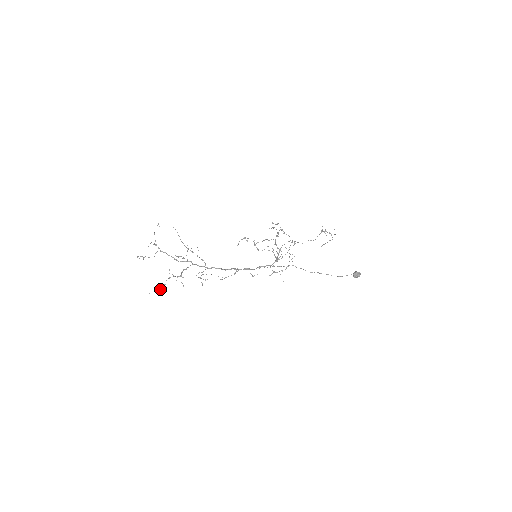
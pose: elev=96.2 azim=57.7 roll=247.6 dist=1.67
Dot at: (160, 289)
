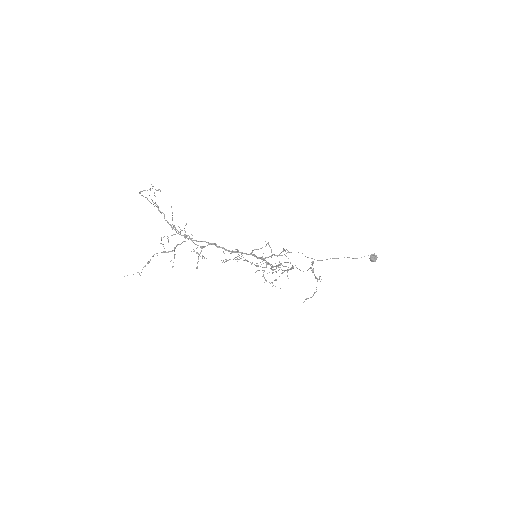
Dot at: (138, 272)
